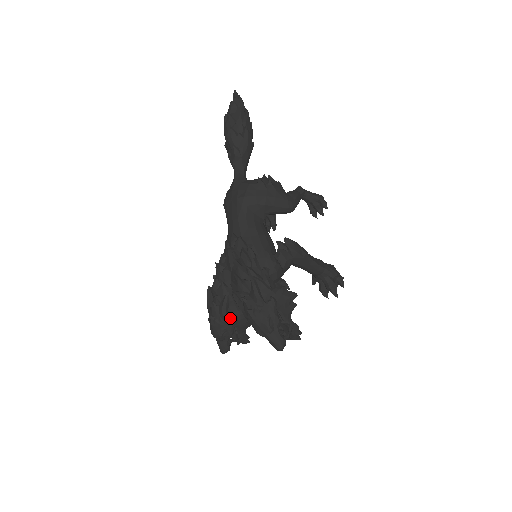
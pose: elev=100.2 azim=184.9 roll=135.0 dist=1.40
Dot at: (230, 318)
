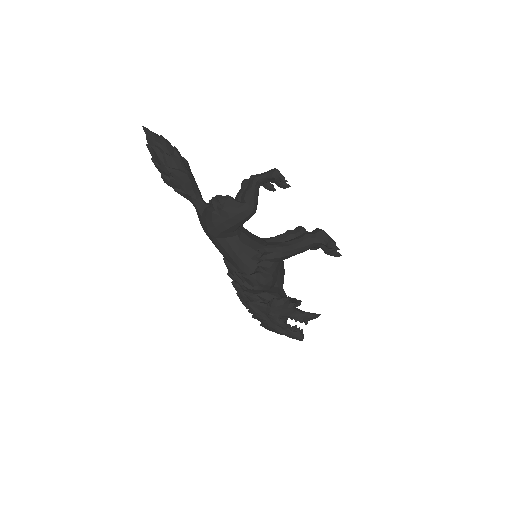
Dot at: occluded
